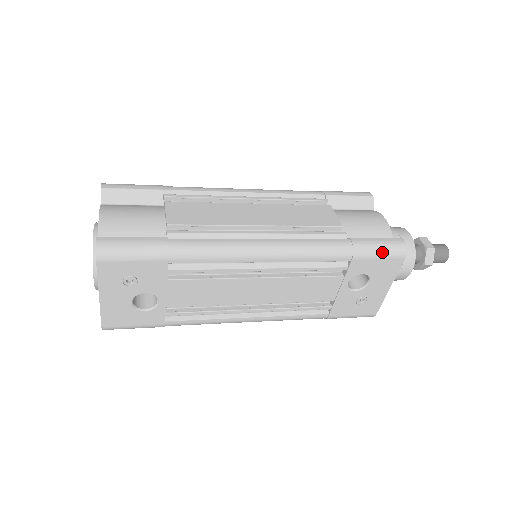
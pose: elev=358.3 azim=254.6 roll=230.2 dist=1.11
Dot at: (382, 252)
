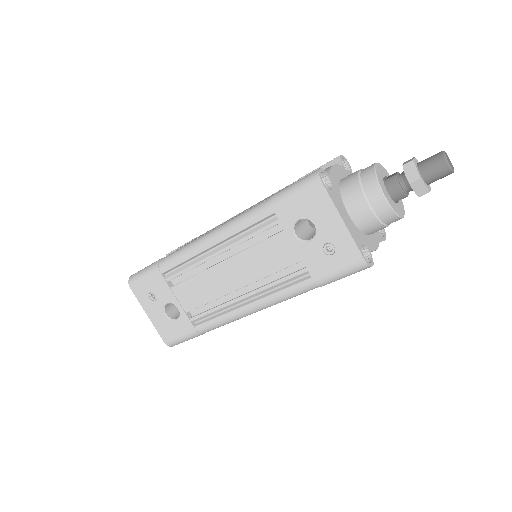
Dot at: (296, 189)
